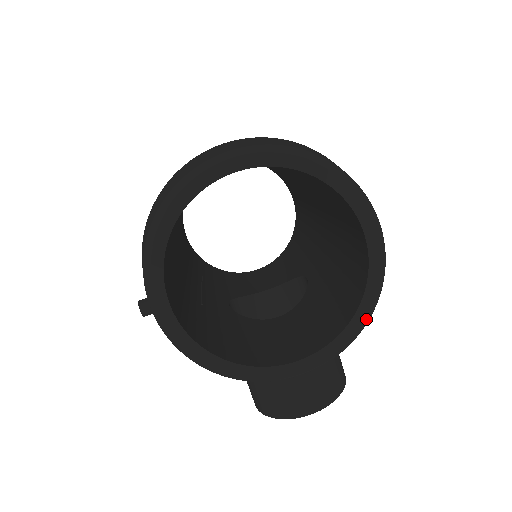
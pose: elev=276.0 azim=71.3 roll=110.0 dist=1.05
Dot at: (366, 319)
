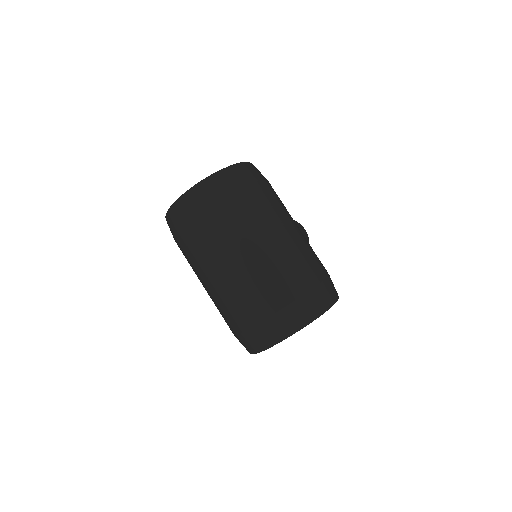
Dot at: occluded
